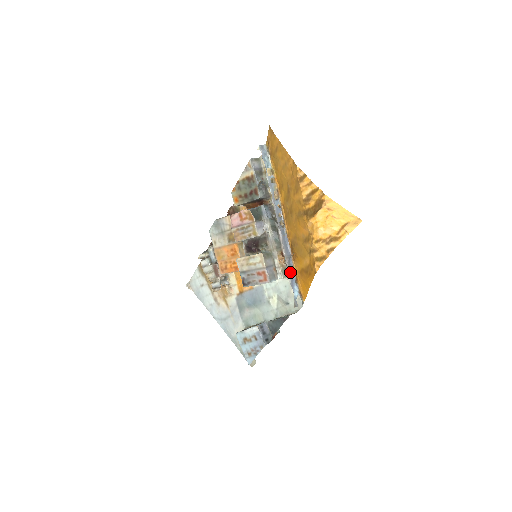
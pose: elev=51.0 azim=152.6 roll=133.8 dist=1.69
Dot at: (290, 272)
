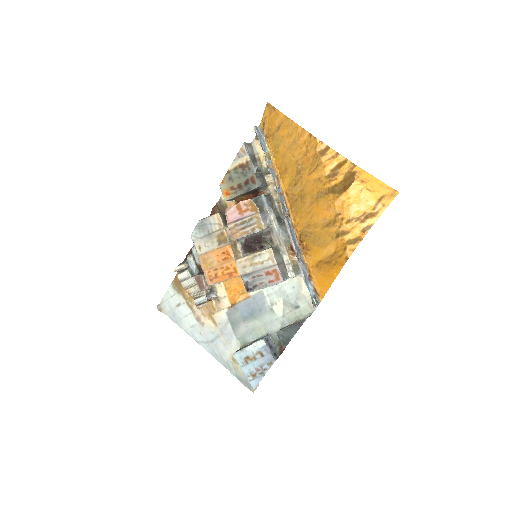
Dot at: (302, 268)
